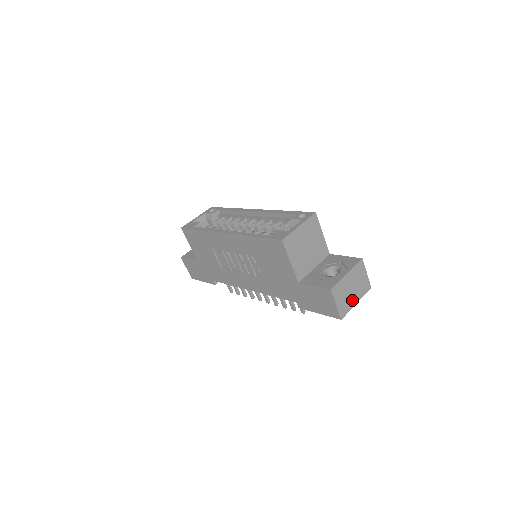
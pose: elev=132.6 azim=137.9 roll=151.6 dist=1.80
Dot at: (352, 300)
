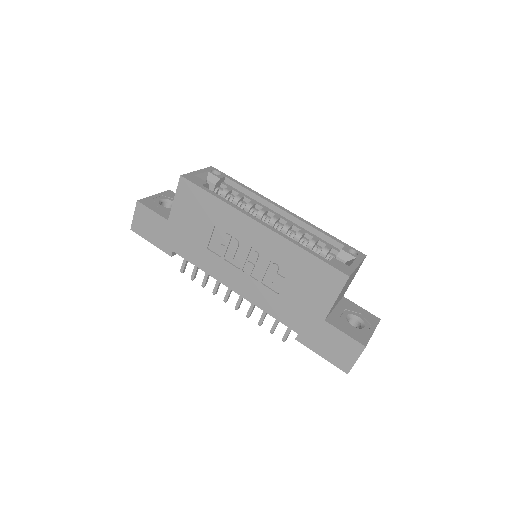
Dot at: occluded
